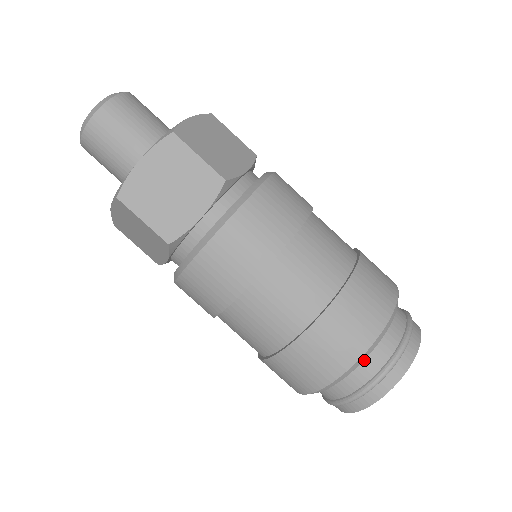
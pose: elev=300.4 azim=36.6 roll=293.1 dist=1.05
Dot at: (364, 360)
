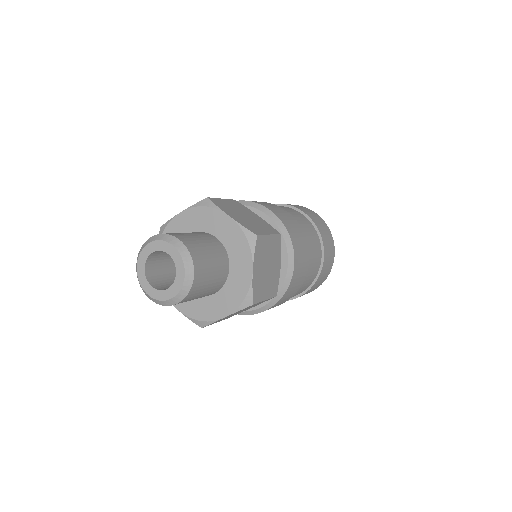
Dot at: occluded
